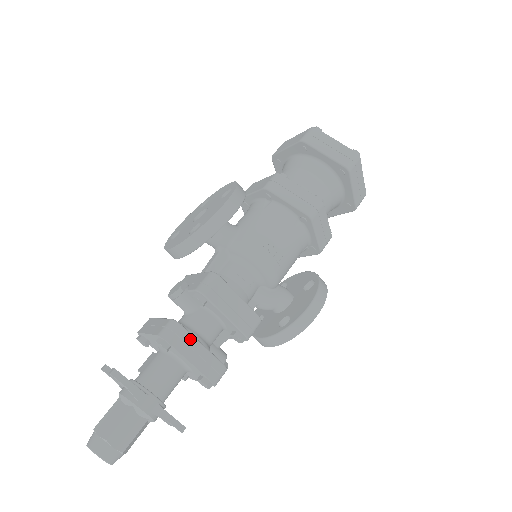
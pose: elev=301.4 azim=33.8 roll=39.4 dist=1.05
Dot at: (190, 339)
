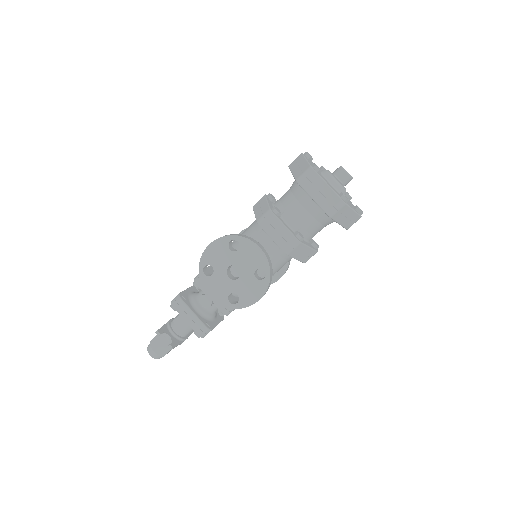
Dot at: occluded
